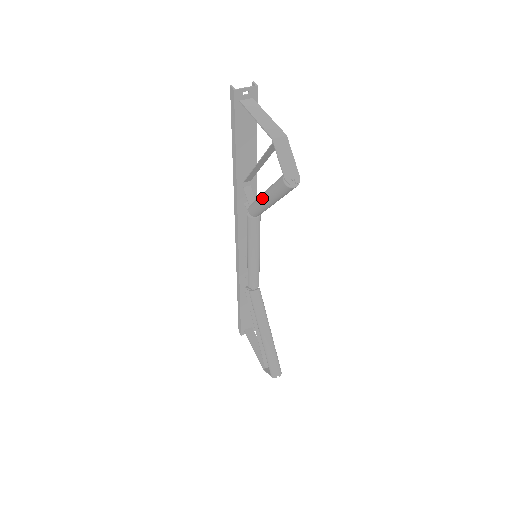
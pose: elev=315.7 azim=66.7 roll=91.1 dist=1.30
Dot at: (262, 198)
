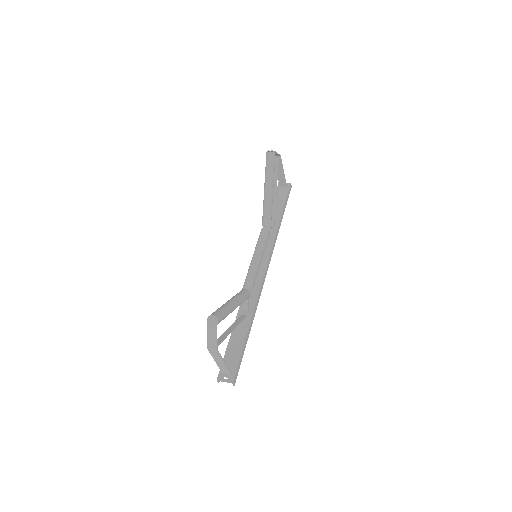
Dot at: (264, 191)
